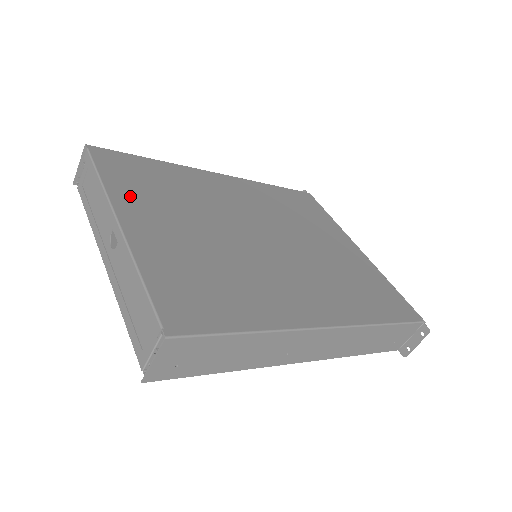
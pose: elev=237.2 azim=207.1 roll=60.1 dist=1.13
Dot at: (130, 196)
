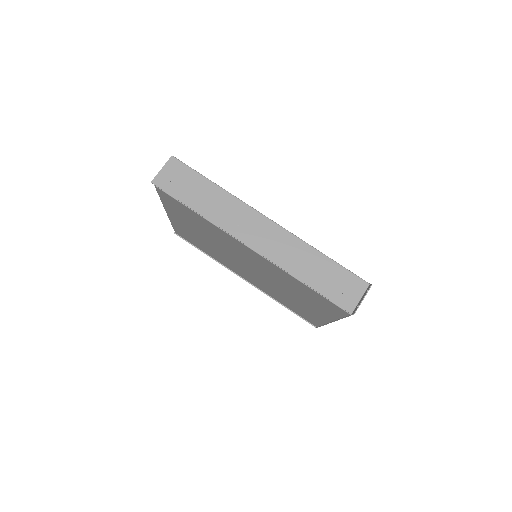
Dot at: occluded
